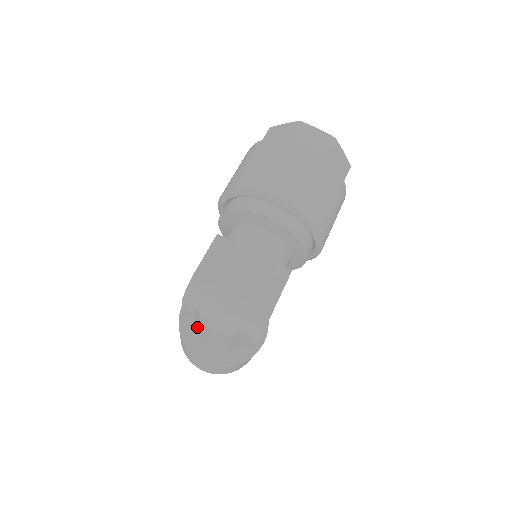
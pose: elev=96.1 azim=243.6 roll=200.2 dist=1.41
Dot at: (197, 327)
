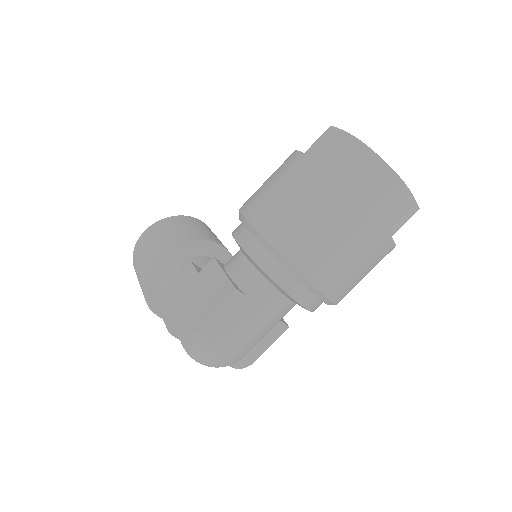
Dot at: occluded
